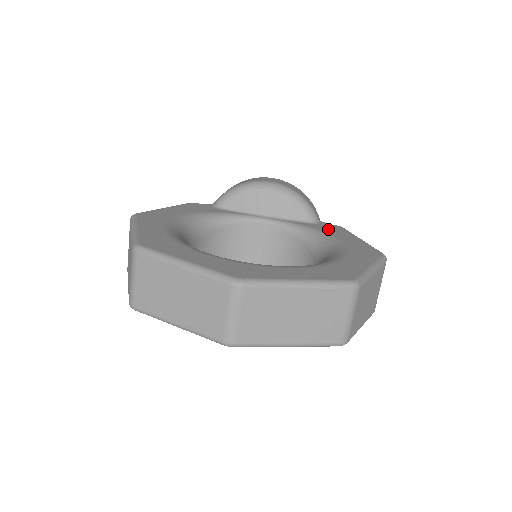
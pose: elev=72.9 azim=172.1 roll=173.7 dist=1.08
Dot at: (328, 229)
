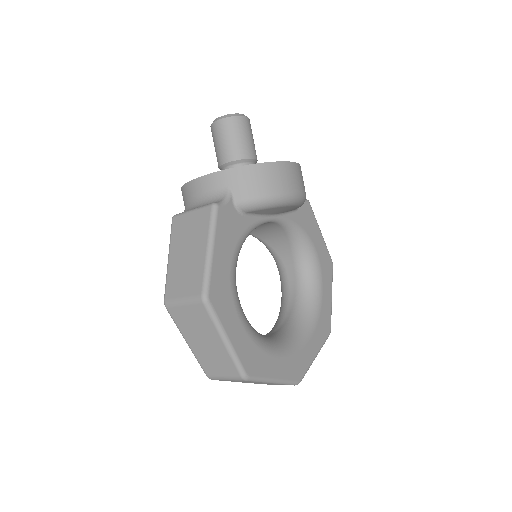
Dot at: (306, 221)
